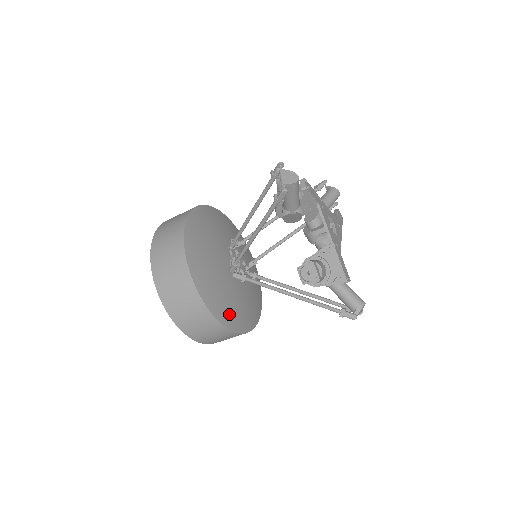
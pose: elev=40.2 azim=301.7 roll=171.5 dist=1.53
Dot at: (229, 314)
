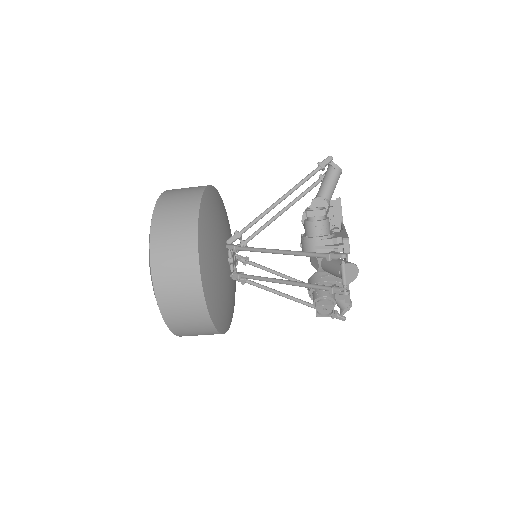
Dot at: (230, 316)
